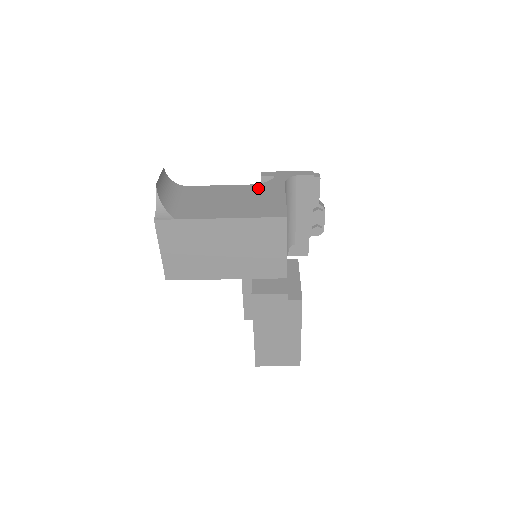
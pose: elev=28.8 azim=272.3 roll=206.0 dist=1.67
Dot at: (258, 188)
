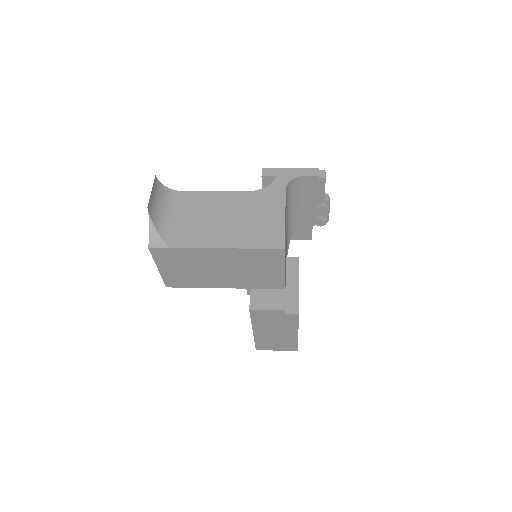
Dot at: (257, 198)
